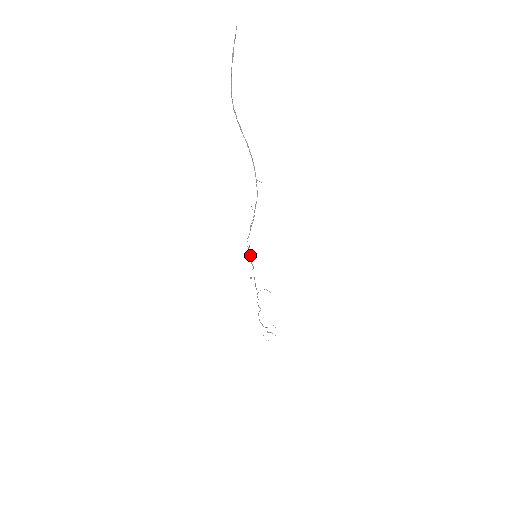
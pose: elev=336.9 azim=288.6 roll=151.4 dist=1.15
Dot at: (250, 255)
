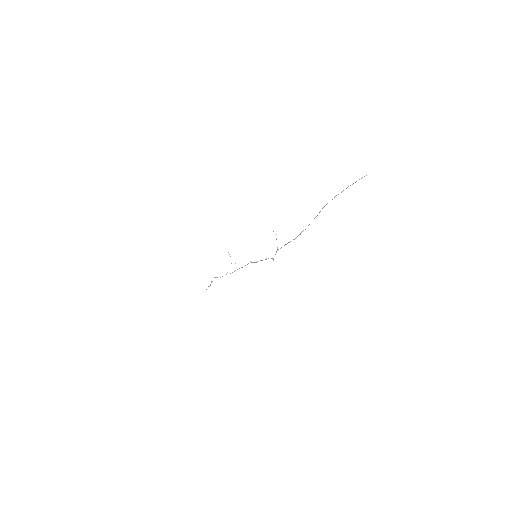
Dot at: (262, 260)
